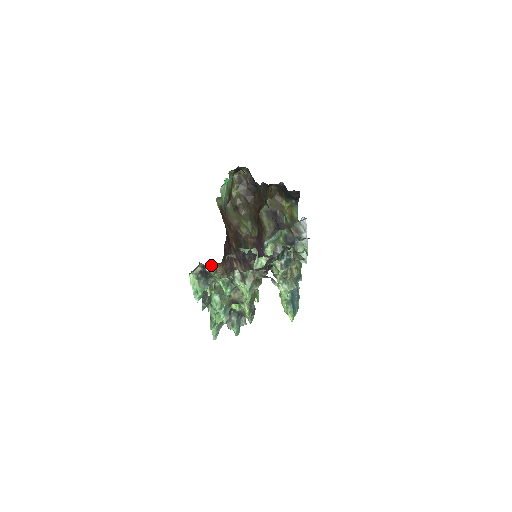
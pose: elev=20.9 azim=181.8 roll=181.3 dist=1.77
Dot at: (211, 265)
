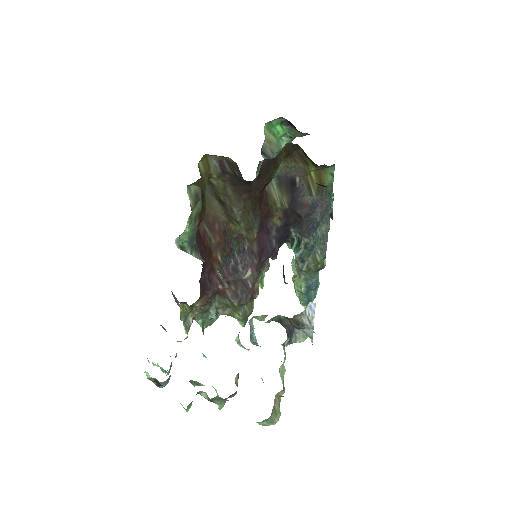
Dot at: (184, 305)
